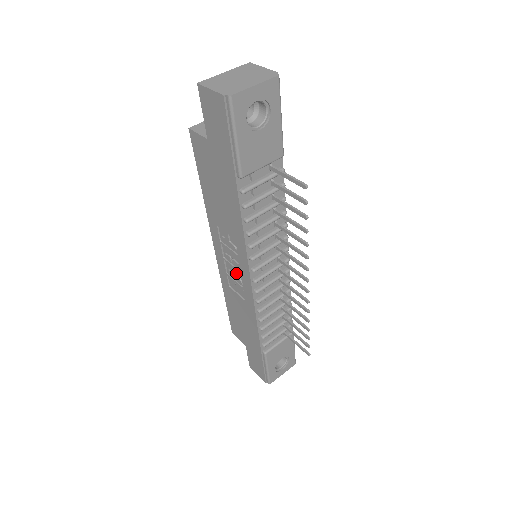
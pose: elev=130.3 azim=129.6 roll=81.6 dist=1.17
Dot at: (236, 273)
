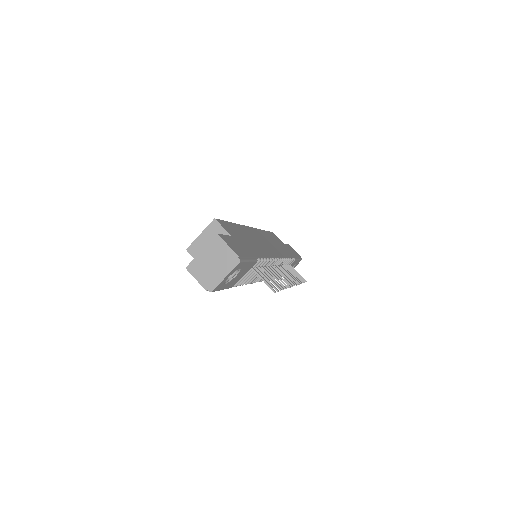
Dot at: occluded
